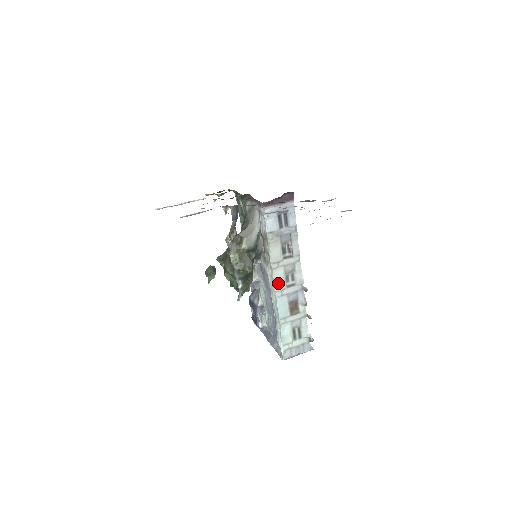
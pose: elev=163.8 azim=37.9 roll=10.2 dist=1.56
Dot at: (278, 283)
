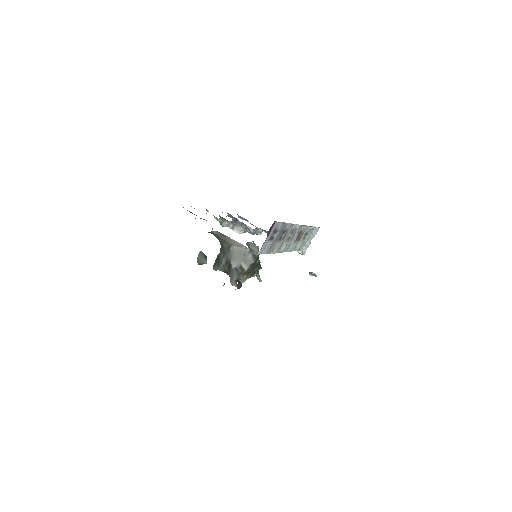
Dot at: (285, 249)
